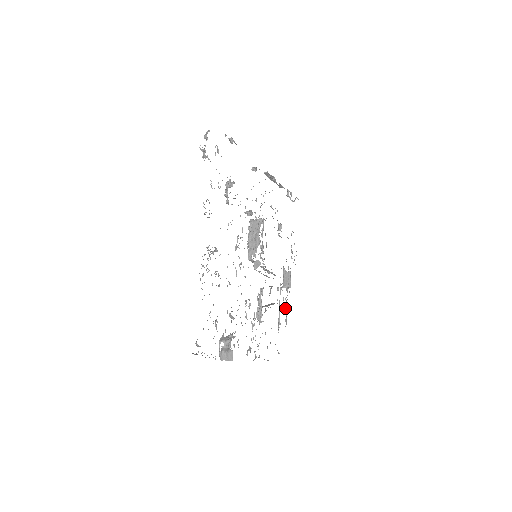
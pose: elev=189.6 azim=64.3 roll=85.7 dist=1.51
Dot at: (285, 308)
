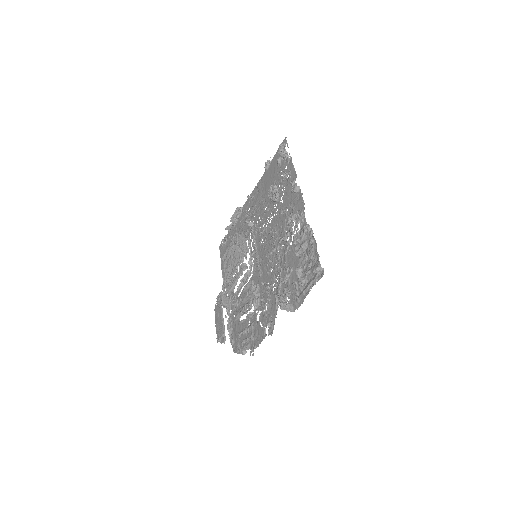
Dot at: (227, 325)
